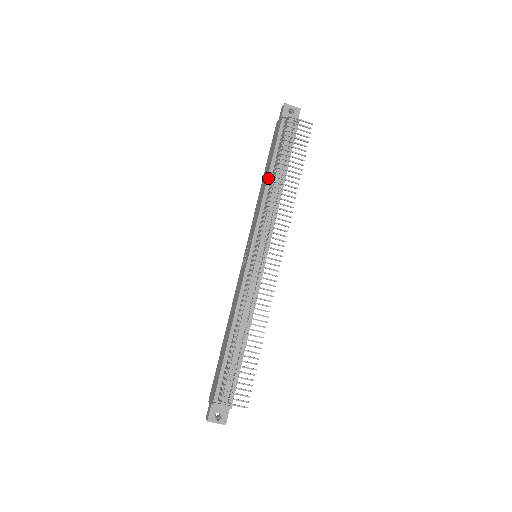
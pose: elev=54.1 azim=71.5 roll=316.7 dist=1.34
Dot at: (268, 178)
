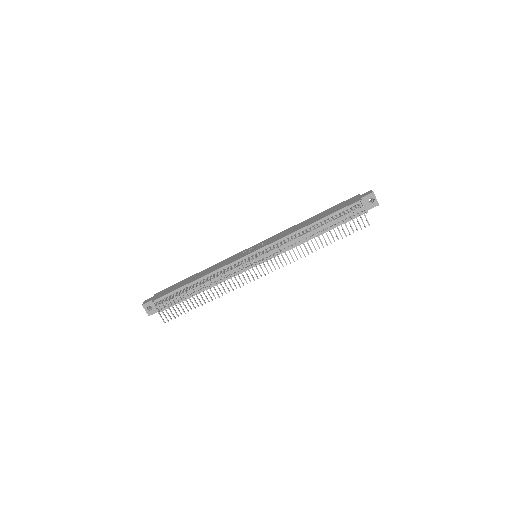
Dot at: (310, 225)
